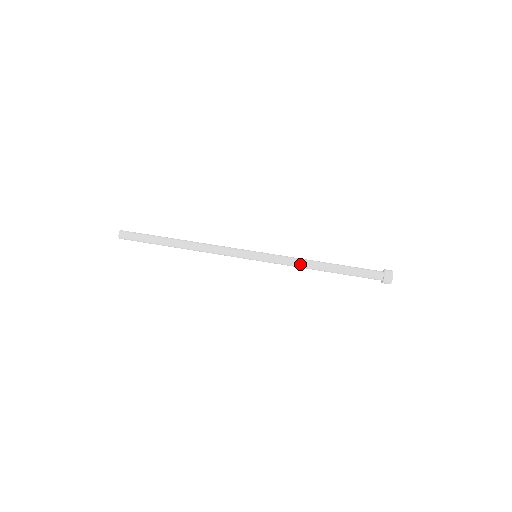
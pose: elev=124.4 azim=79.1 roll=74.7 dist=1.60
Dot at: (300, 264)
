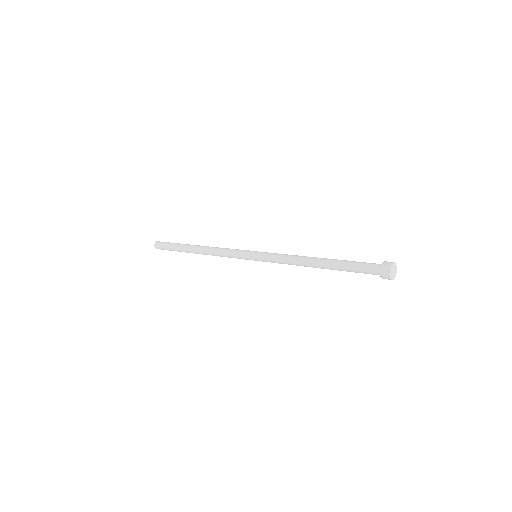
Dot at: (293, 262)
